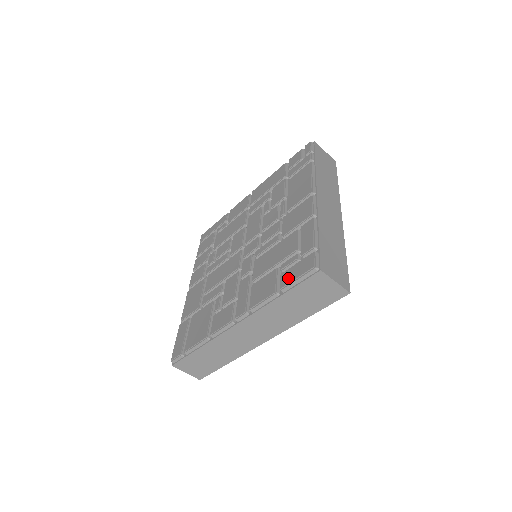
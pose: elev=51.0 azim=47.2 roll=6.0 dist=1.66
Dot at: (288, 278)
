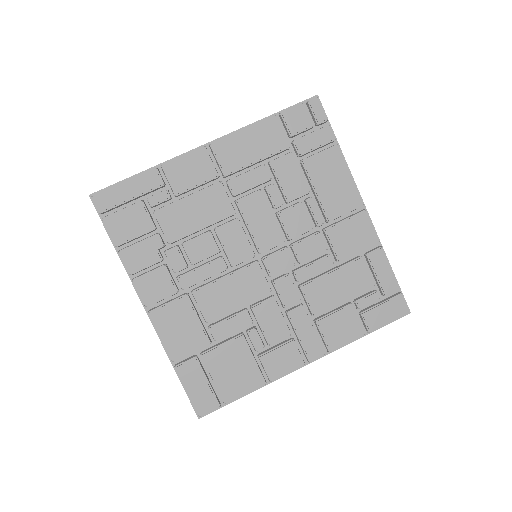
Dot at: (378, 321)
